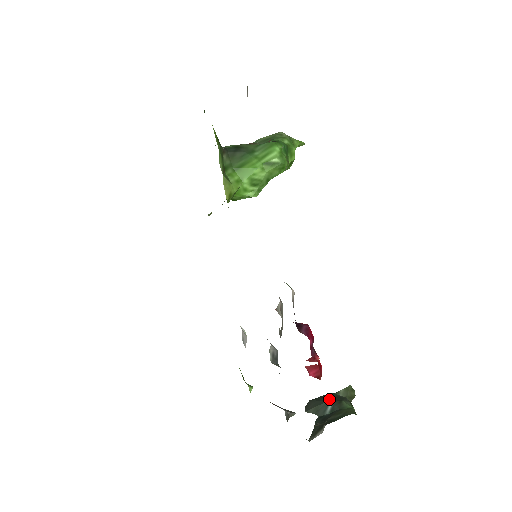
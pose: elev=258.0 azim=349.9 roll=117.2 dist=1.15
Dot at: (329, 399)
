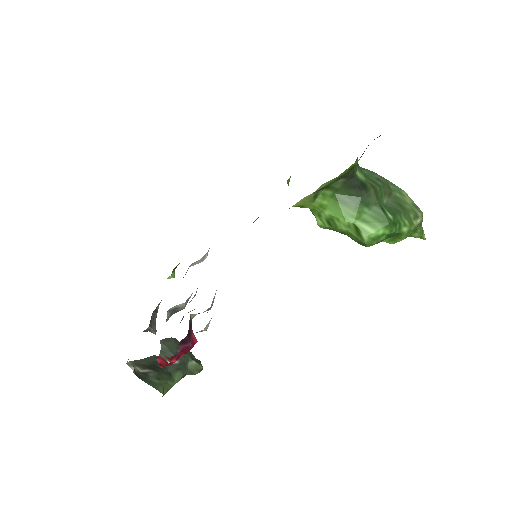
Dot at: occluded
